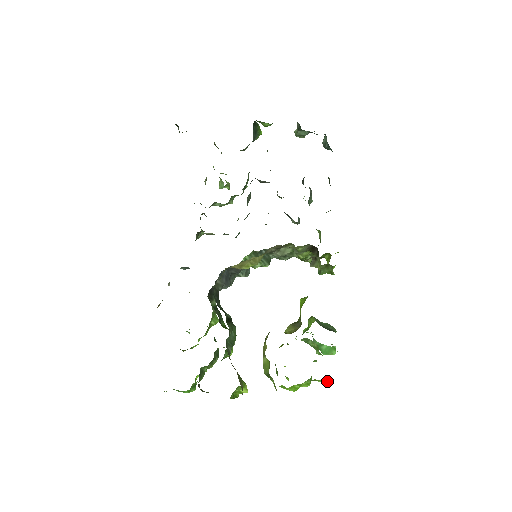
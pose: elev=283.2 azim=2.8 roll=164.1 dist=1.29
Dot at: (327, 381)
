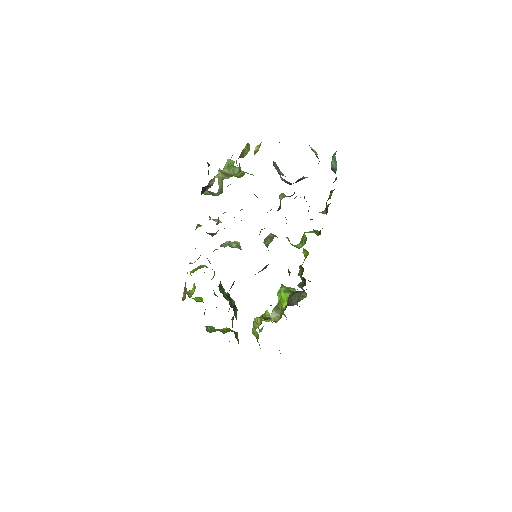
Dot at: occluded
